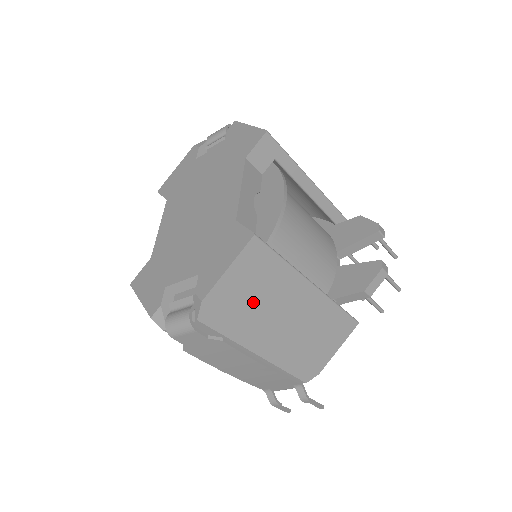
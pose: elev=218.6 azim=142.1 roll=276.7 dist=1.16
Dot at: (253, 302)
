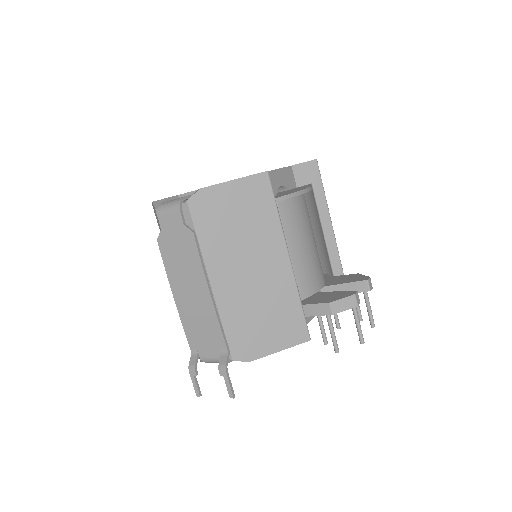
Dot at: (235, 227)
